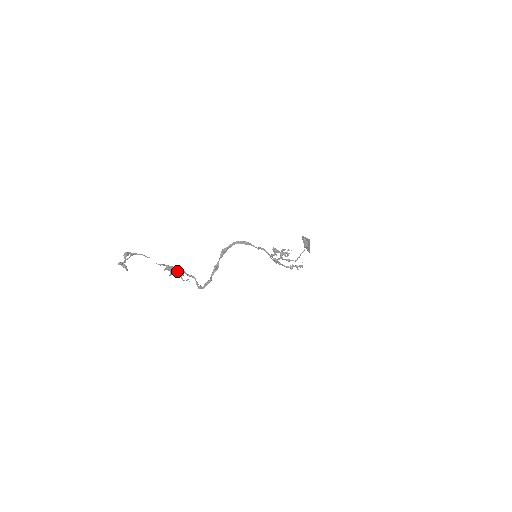
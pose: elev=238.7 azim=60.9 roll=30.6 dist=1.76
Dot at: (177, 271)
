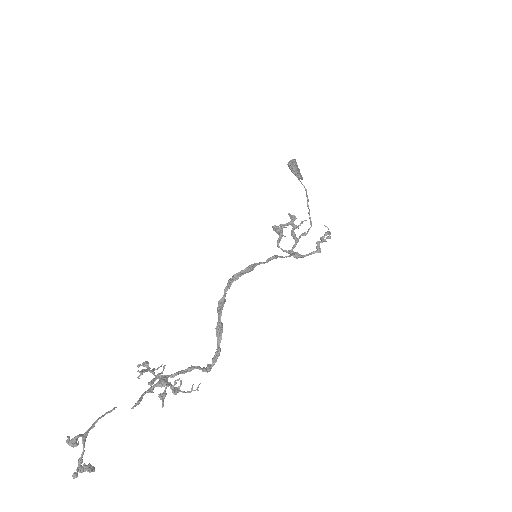
Dot at: (168, 386)
